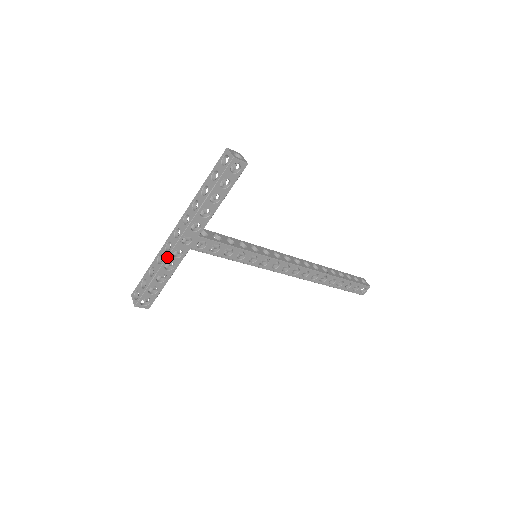
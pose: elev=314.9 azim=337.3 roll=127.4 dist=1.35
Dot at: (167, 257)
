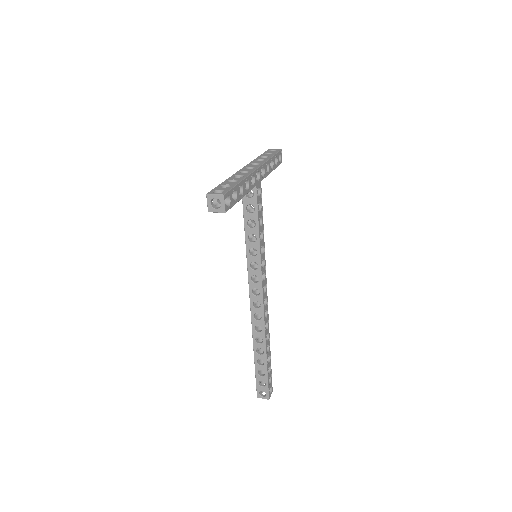
Dot at: (250, 174)
